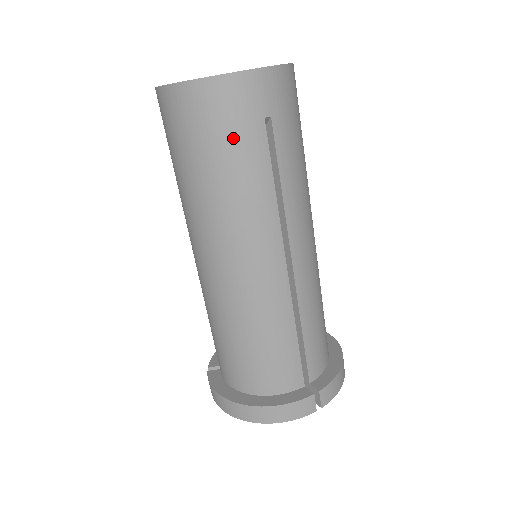
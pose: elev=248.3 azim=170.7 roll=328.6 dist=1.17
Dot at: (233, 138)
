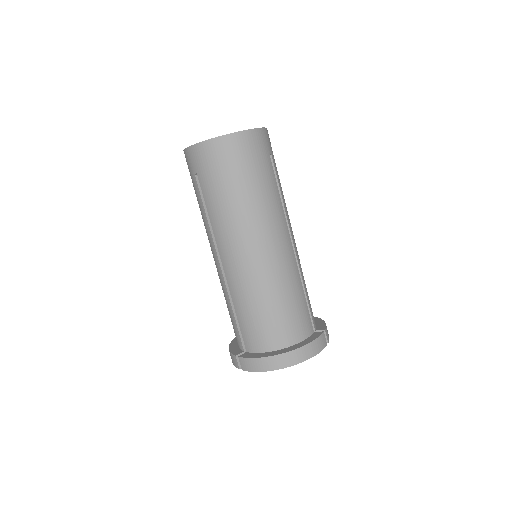
Dot at: (259, 165)
